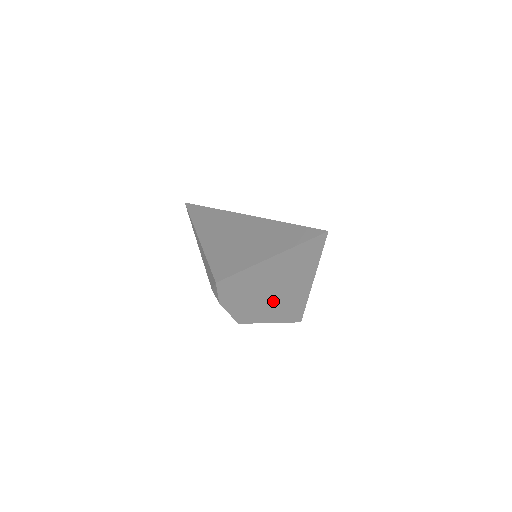
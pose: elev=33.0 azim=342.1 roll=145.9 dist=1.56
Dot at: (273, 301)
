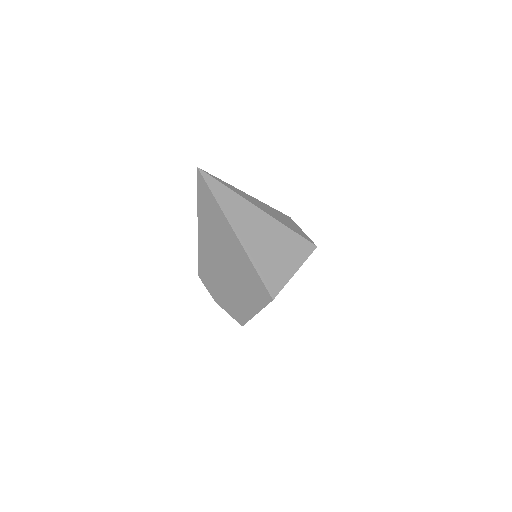
Dot at: (236, 278)
